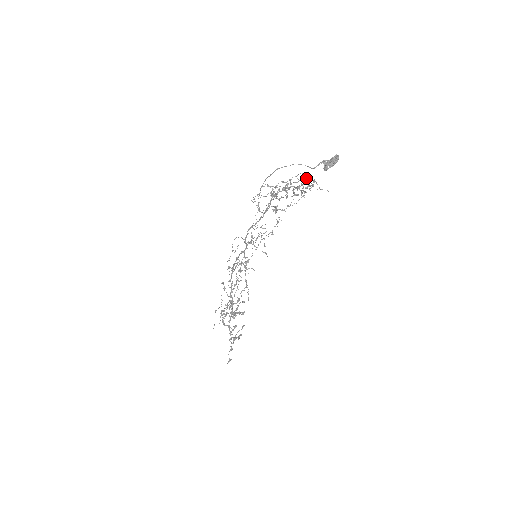
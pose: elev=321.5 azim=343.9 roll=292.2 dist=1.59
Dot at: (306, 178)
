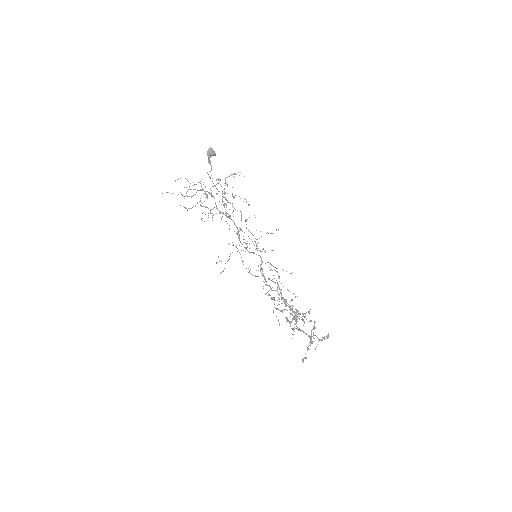
Dot at: occluded
